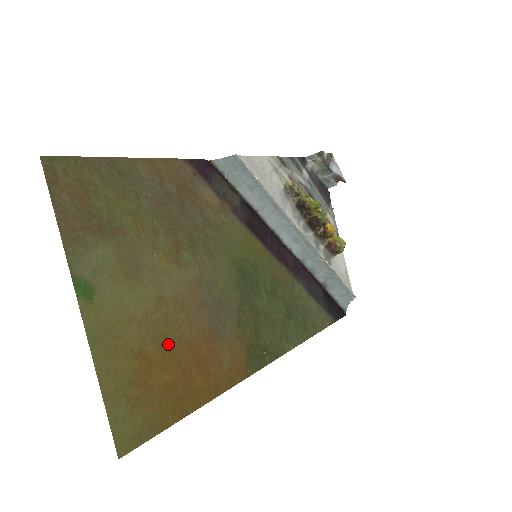
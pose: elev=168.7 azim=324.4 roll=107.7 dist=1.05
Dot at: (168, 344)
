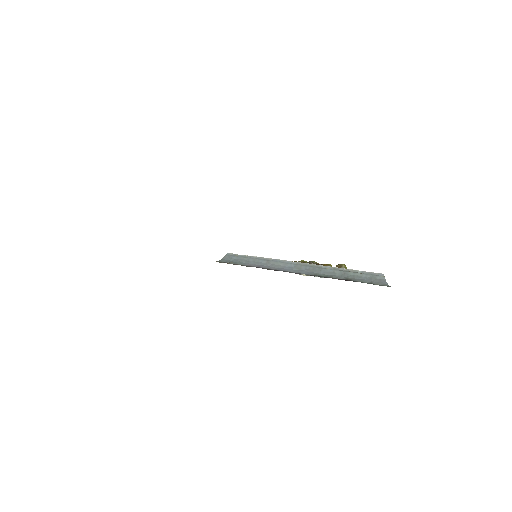
Dot at: occluded
